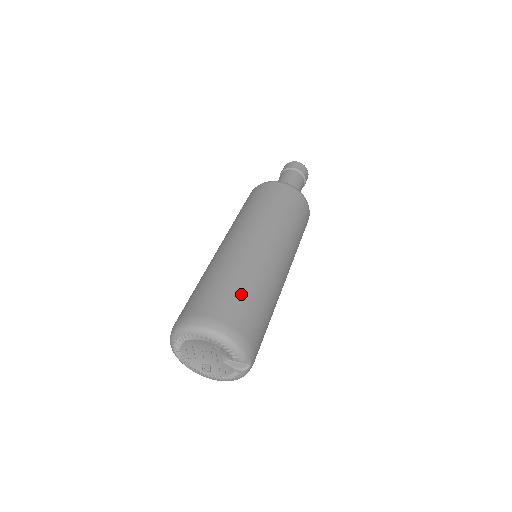
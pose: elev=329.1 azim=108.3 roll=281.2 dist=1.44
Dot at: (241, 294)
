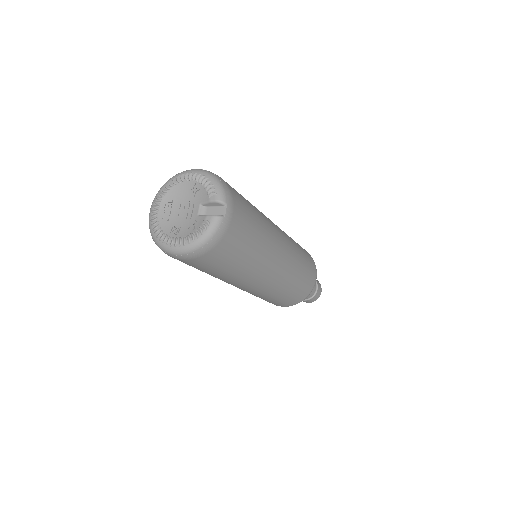
Dot at: occluded
